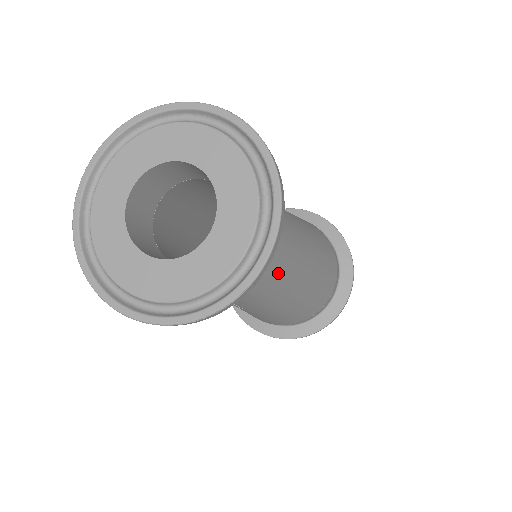
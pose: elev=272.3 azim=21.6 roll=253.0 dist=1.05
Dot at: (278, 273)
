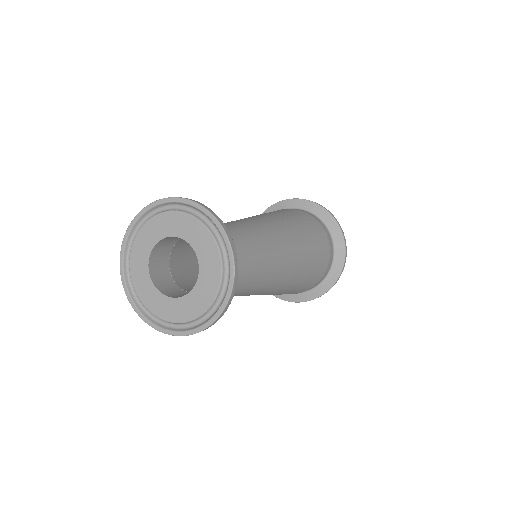
Dot at: (242, 295)
